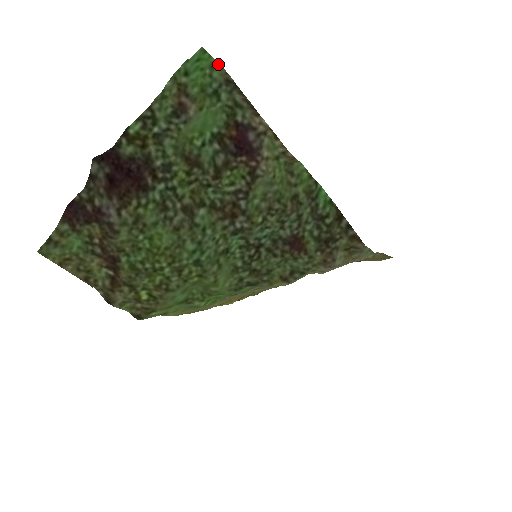
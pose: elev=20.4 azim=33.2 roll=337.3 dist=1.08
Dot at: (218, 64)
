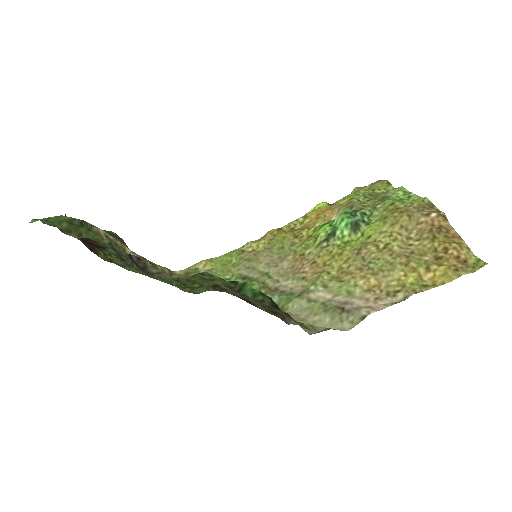
Dot at: occluded
